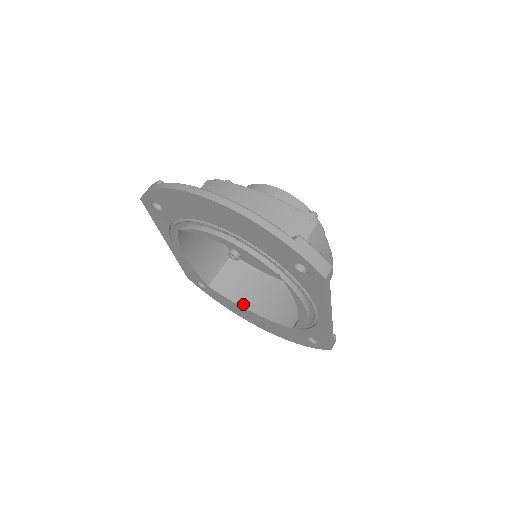
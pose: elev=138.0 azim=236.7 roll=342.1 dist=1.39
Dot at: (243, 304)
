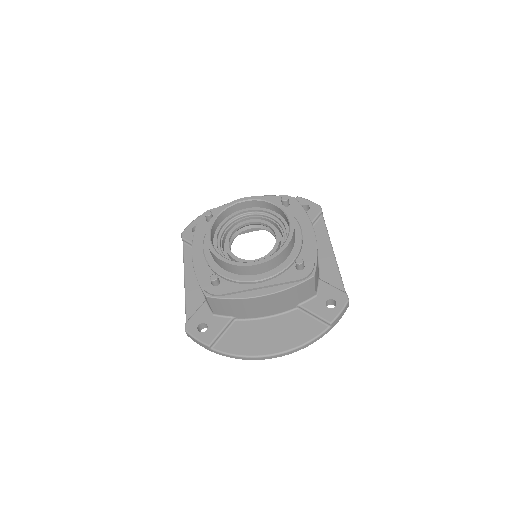
Dot at: (244, 232)
